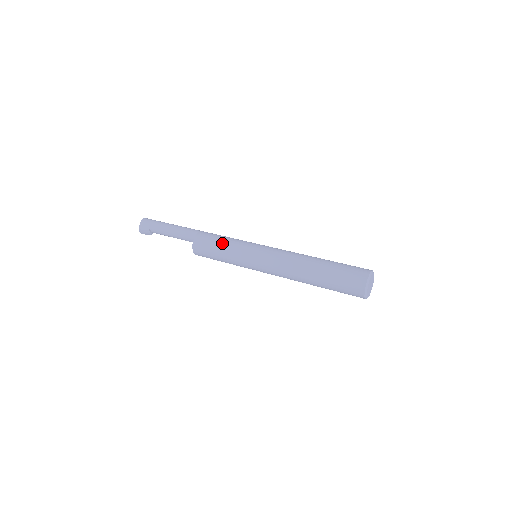
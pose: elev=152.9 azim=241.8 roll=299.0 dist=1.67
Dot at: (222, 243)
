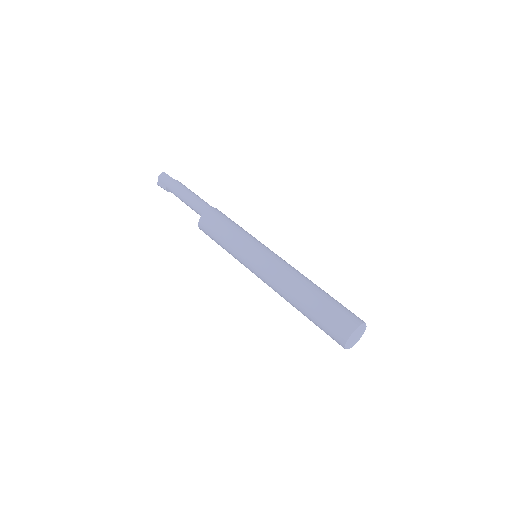
Dot at: (222, 235)
